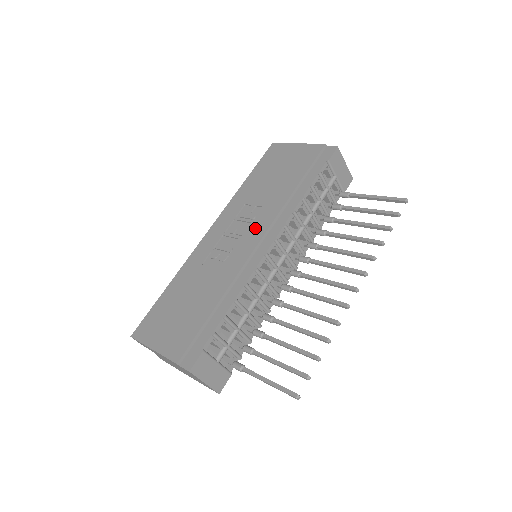
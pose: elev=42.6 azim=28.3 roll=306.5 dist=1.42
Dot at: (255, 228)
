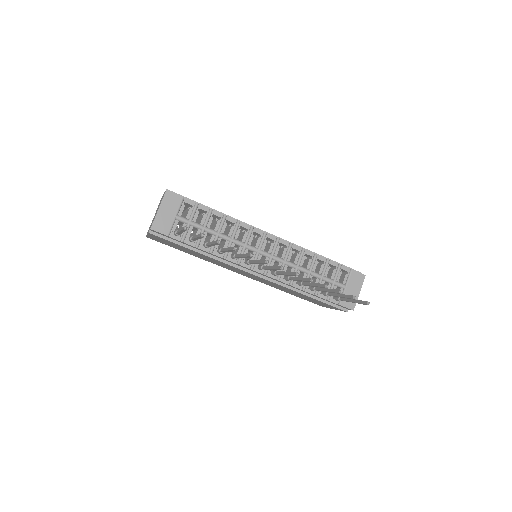
Dot at: occluded
